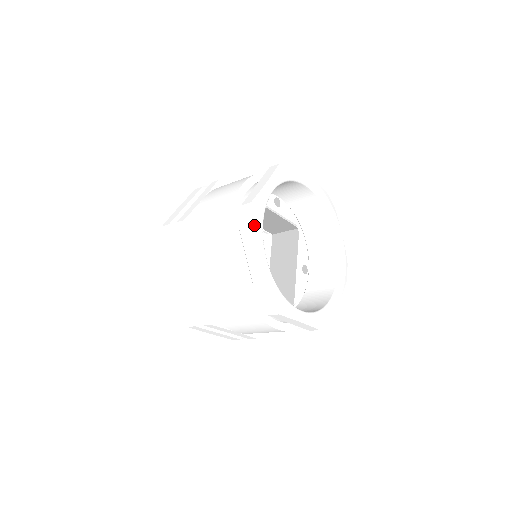
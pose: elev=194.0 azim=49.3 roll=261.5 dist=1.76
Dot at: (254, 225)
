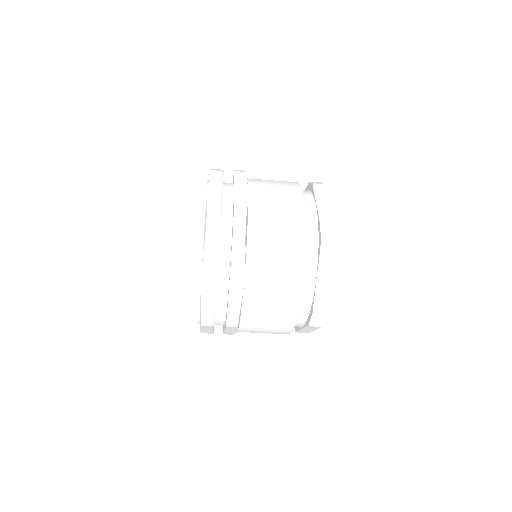
Dot at: occluded
